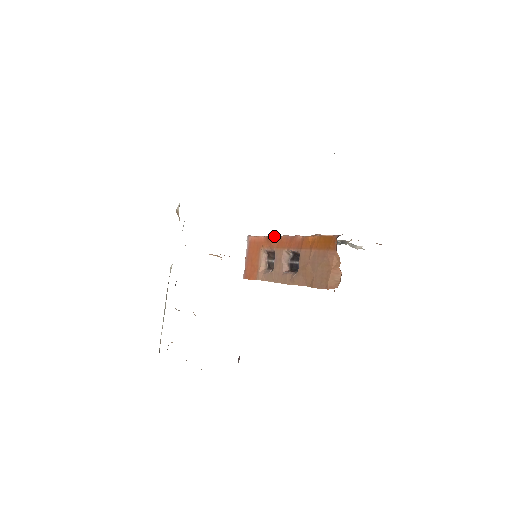
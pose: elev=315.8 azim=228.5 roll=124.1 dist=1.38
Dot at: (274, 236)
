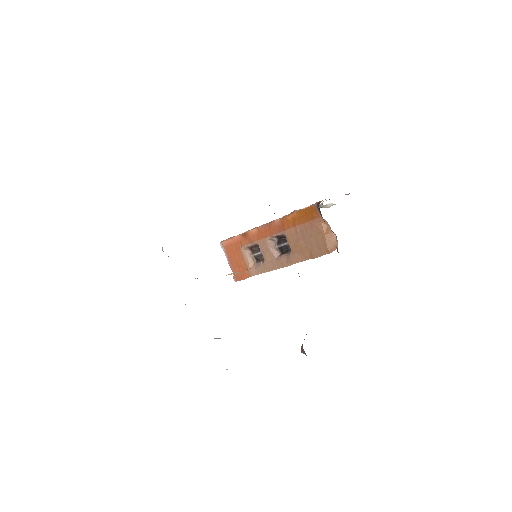
Dot at: (249, 231)
